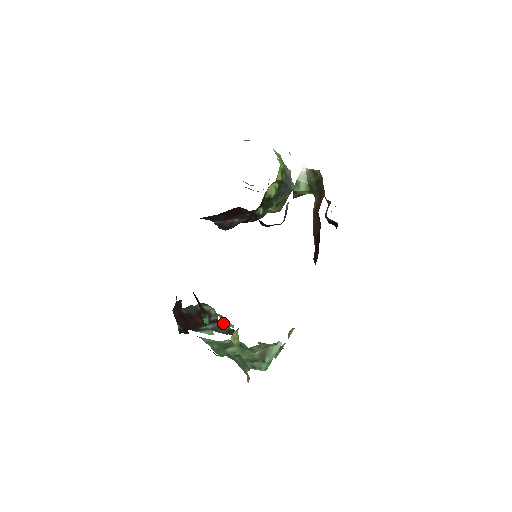
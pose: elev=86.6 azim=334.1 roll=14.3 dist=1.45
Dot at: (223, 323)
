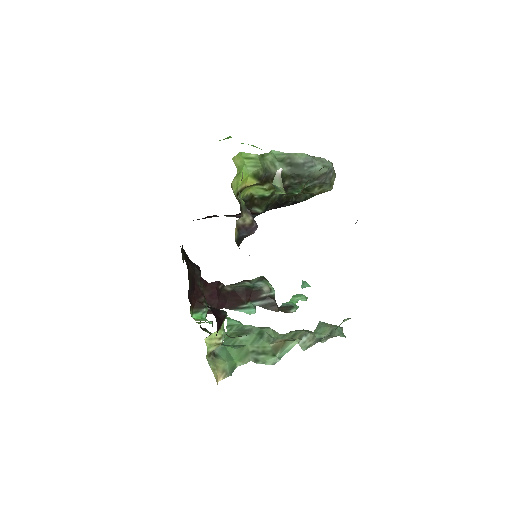
Dot at: (294, 295)
